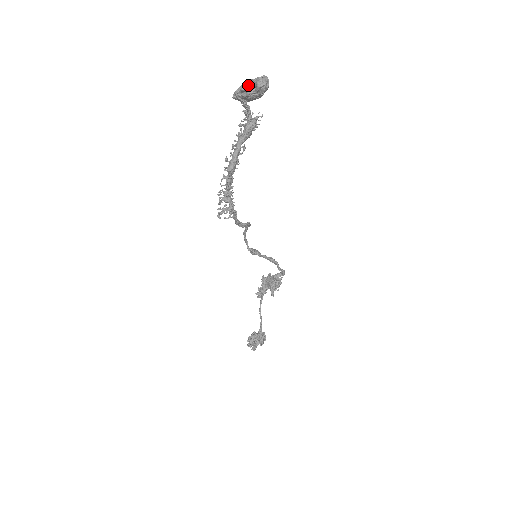
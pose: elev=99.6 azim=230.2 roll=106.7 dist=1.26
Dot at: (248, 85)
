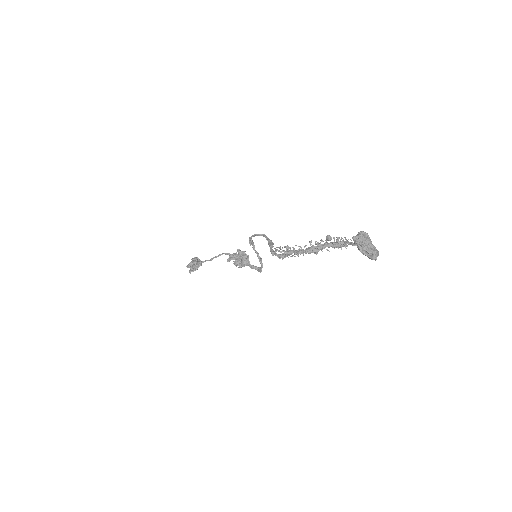
Dot at: (368, 248)
